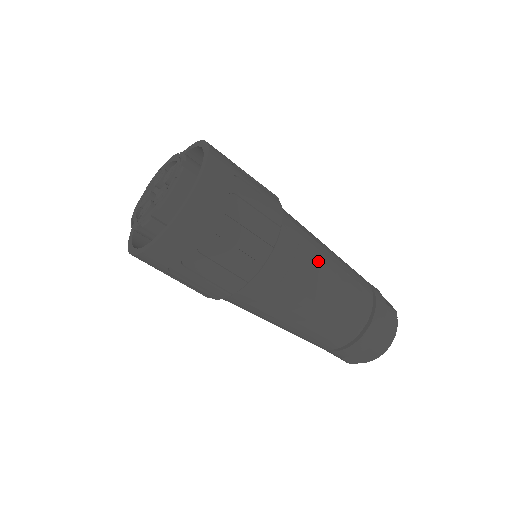
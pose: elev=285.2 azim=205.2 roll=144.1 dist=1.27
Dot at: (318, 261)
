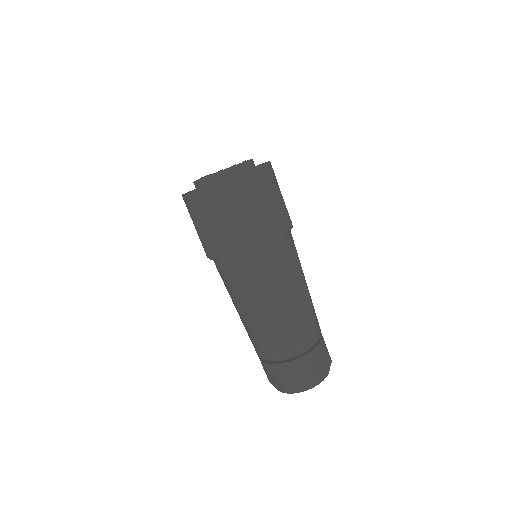
Dot at: (301, 271)
